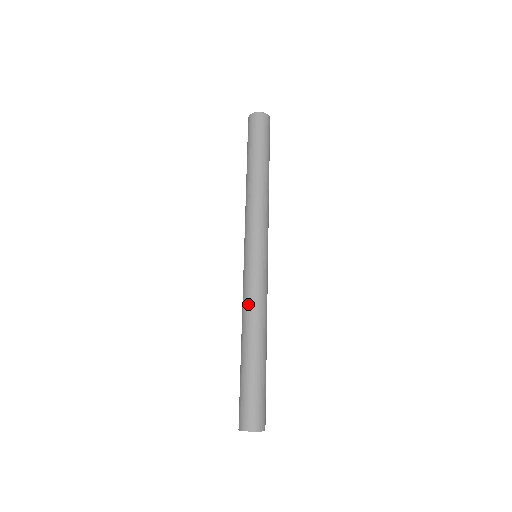
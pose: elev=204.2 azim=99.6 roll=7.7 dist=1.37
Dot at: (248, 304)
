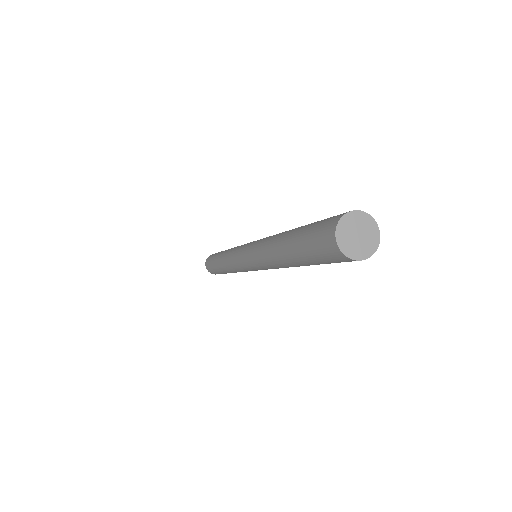
Dot at: occluded
